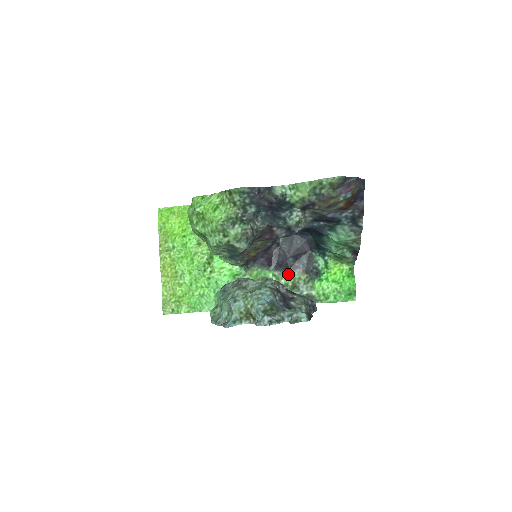
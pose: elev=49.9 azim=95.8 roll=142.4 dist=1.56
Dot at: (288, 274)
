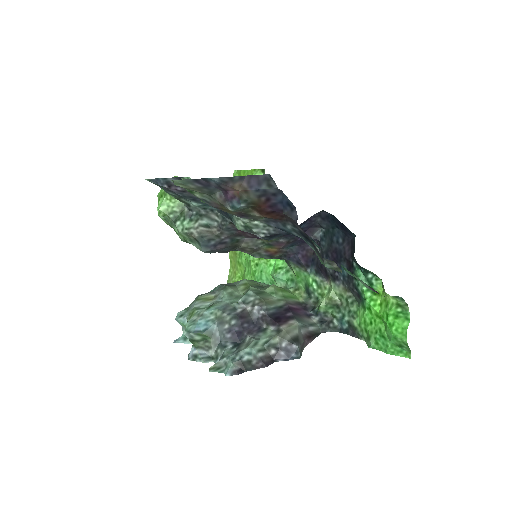
Dot at: (330, 284)
